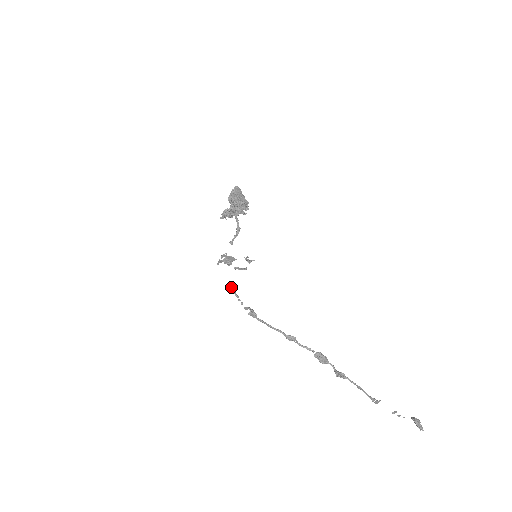
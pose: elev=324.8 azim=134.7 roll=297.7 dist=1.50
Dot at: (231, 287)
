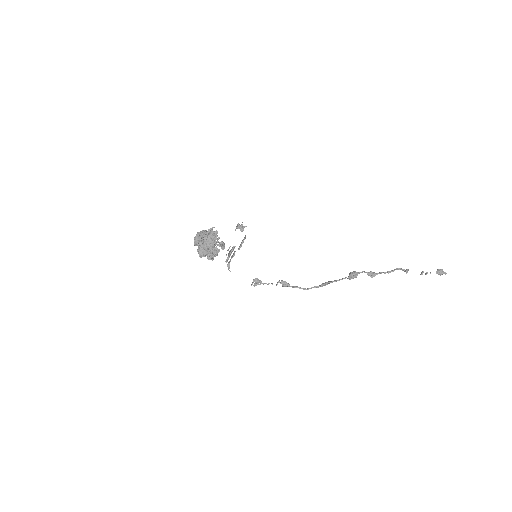
Dot at: (256, 284)
